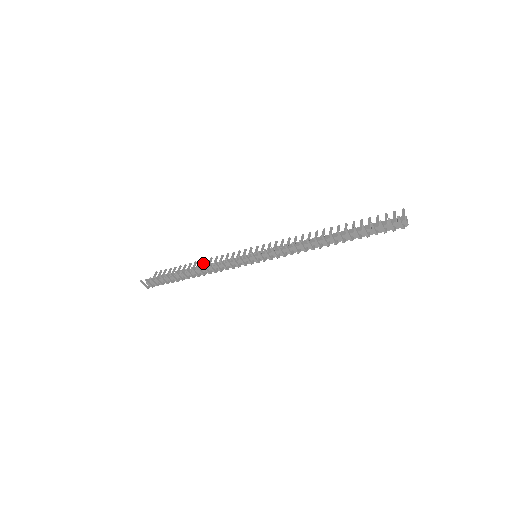
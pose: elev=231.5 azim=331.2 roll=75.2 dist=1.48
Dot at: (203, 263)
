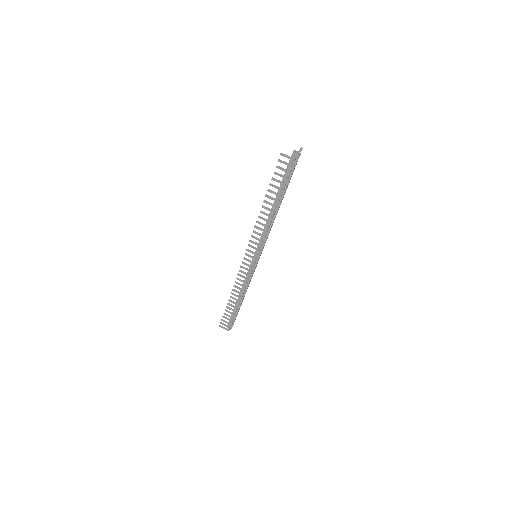
Dot at: occluded
